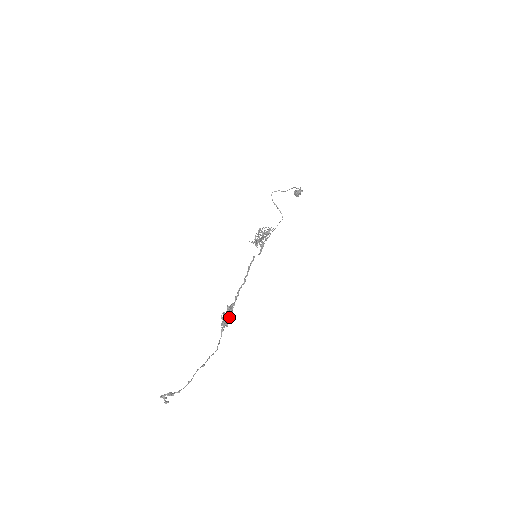
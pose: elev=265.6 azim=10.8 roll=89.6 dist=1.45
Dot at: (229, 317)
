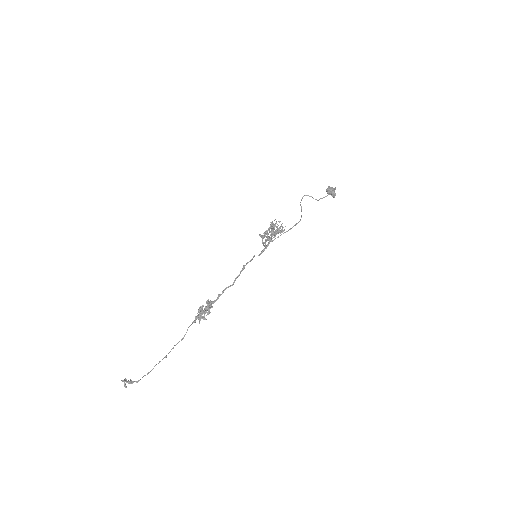
Dot at: (205, 313)
